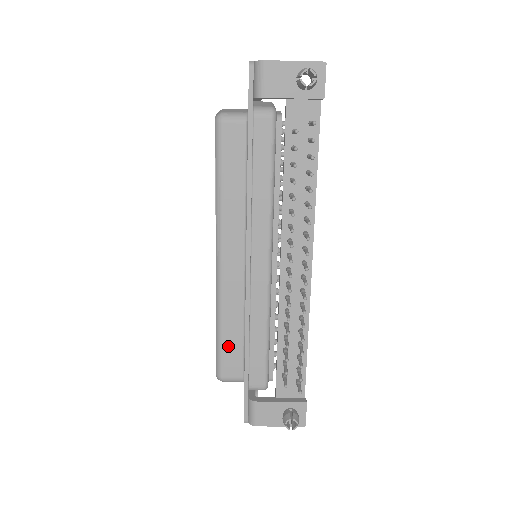
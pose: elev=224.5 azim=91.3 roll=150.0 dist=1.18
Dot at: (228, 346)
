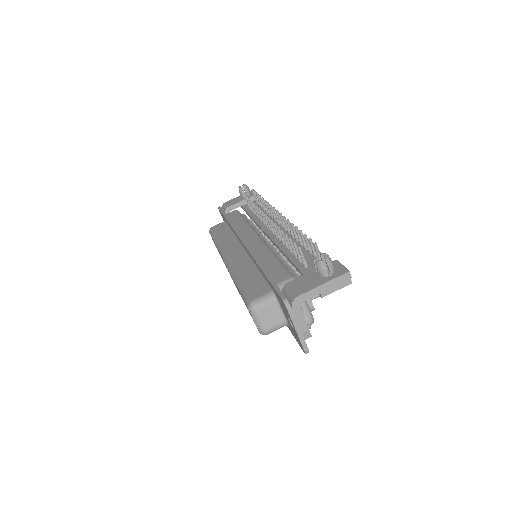
Dot at: (249, 283)
